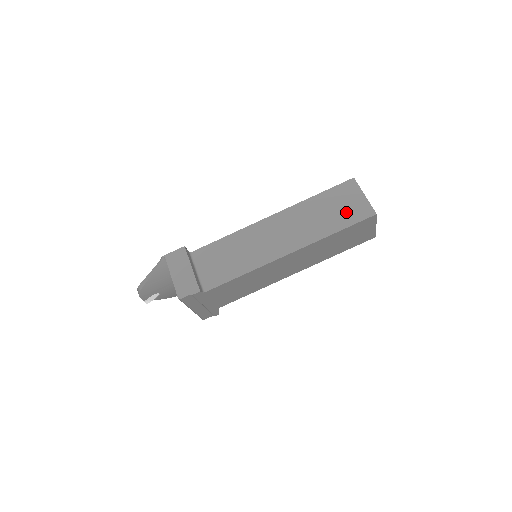
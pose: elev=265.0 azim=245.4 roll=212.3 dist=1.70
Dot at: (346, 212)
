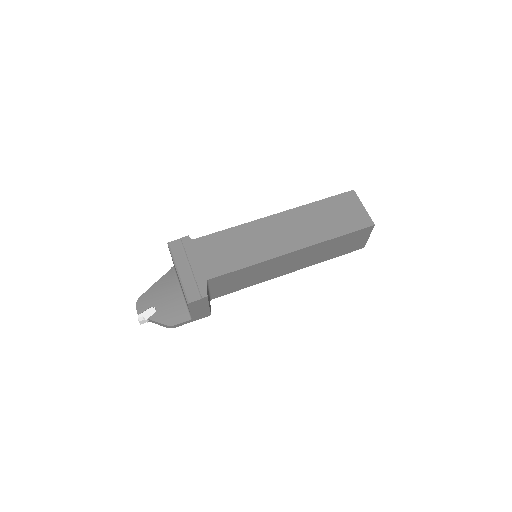
Dot at: occluded
